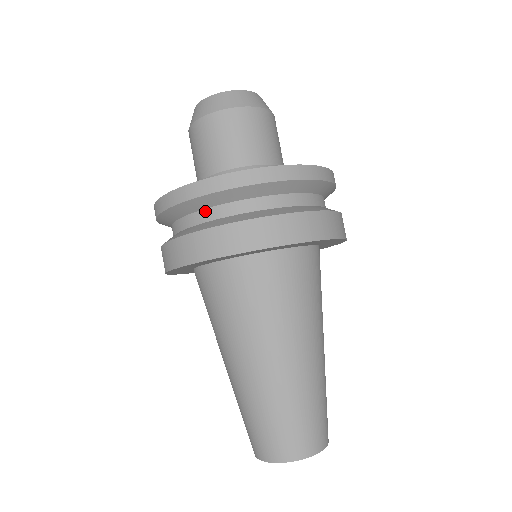
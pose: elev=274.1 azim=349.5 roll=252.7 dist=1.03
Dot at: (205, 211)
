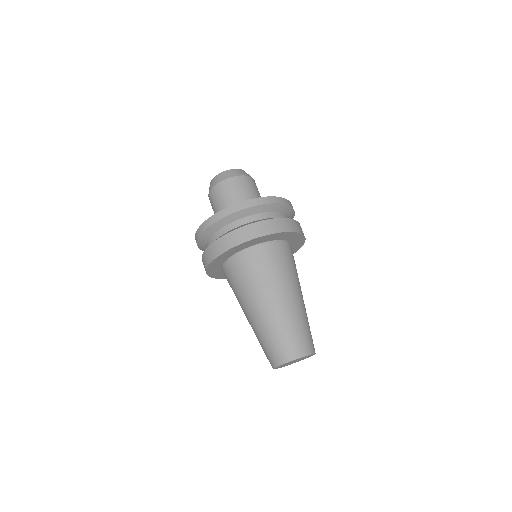
Dot at: (207, 243)
